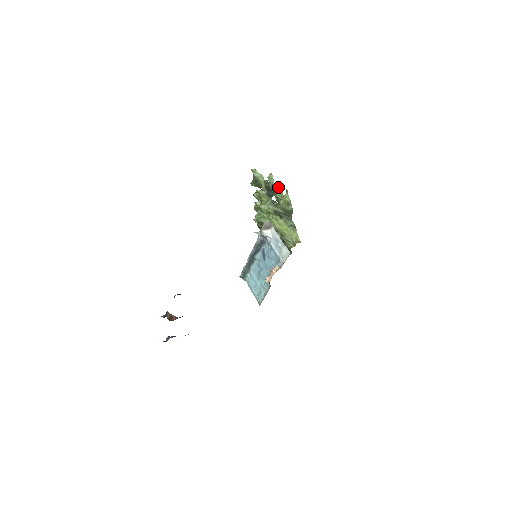
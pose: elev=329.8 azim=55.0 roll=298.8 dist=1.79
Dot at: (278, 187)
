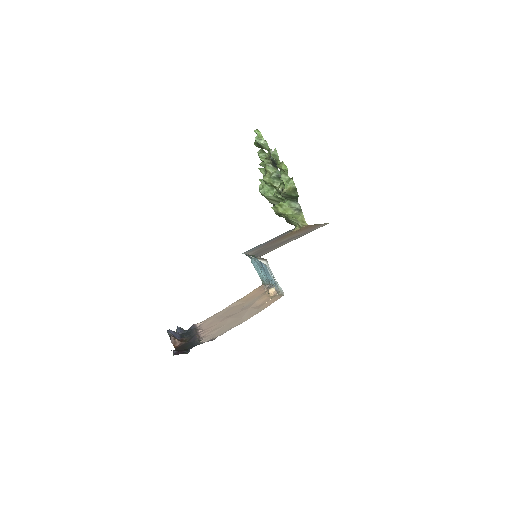
Dot at: (283, 170)
